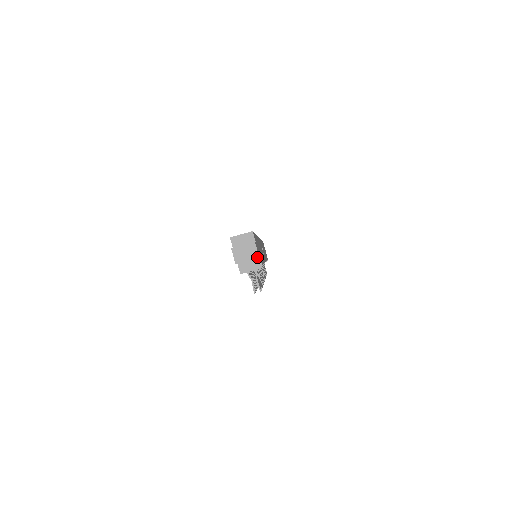
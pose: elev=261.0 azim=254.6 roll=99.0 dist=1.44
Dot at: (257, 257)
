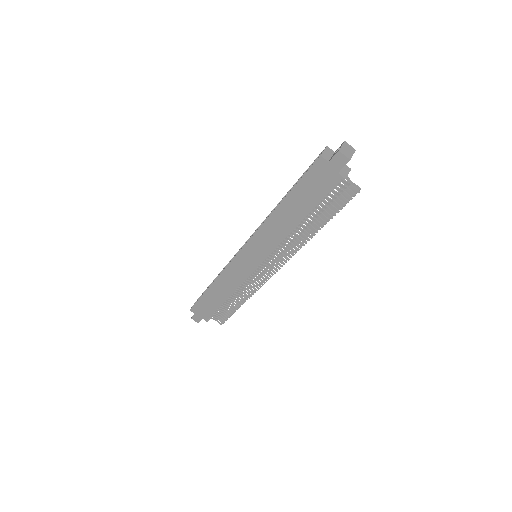
Dot at: (355, 150)
